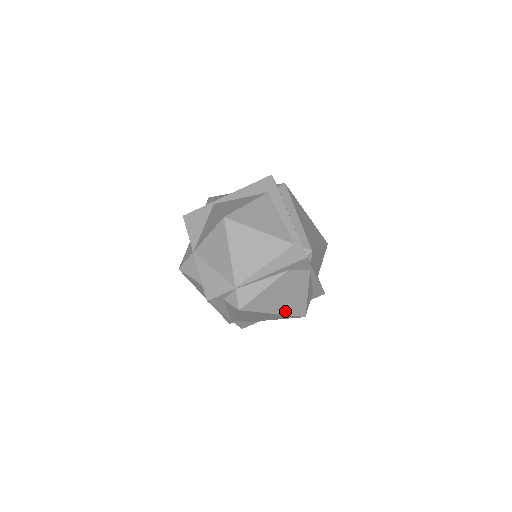
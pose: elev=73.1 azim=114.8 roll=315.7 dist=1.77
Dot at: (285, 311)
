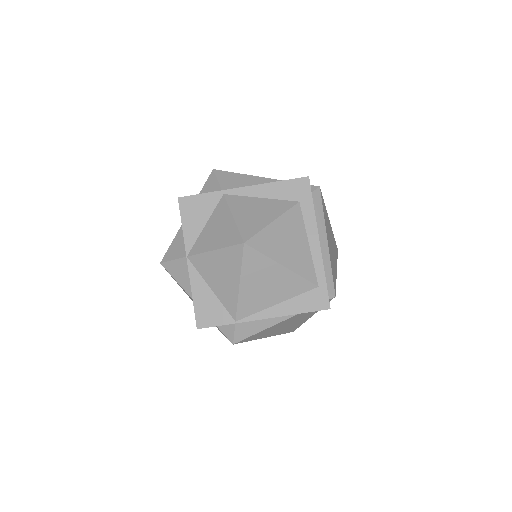
Dot at: (277, 333)
